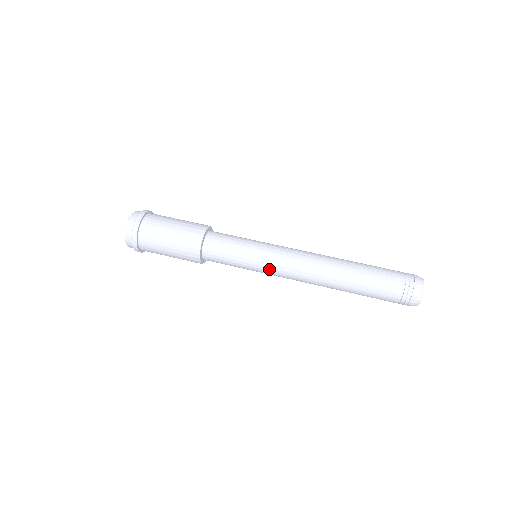
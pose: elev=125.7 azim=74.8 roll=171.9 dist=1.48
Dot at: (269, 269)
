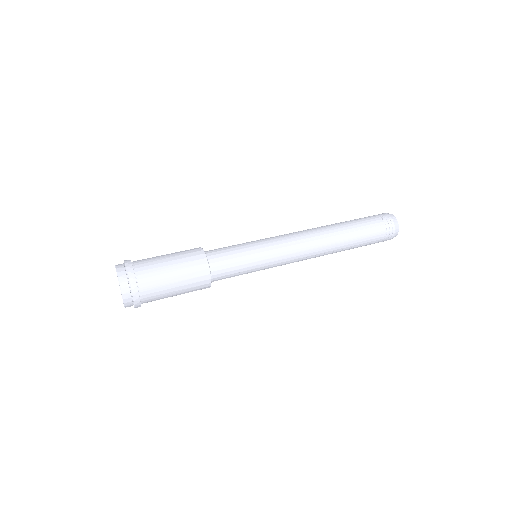
Dot at: (277, 255)
